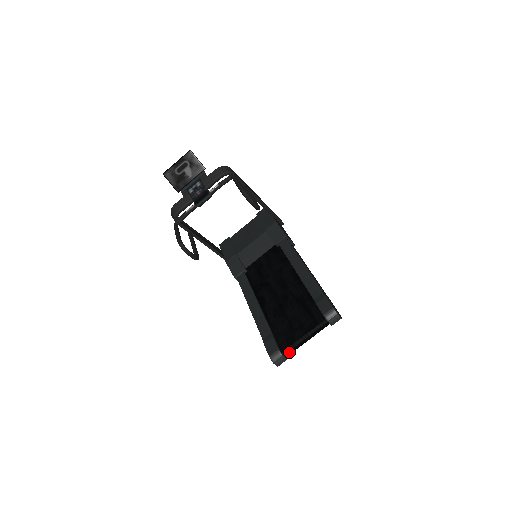
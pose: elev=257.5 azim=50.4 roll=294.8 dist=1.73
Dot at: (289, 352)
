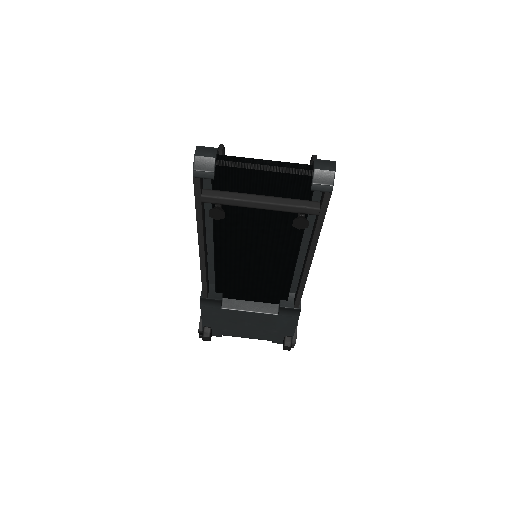
Dot at: (228, 158)
